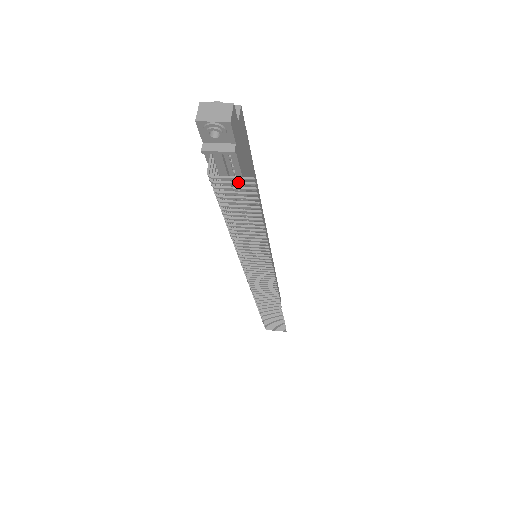
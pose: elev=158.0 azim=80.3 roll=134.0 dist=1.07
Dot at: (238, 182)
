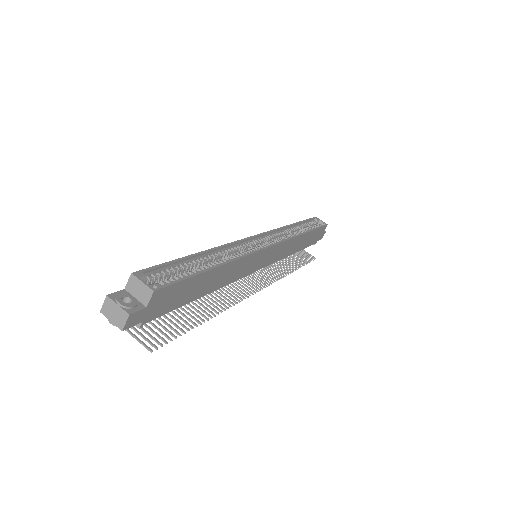
Dot at: (146, 340)
